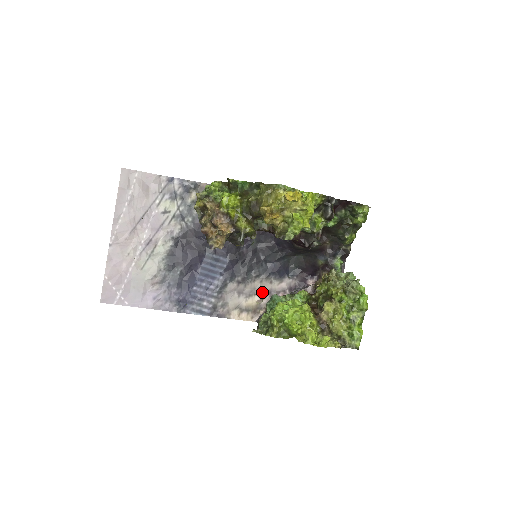
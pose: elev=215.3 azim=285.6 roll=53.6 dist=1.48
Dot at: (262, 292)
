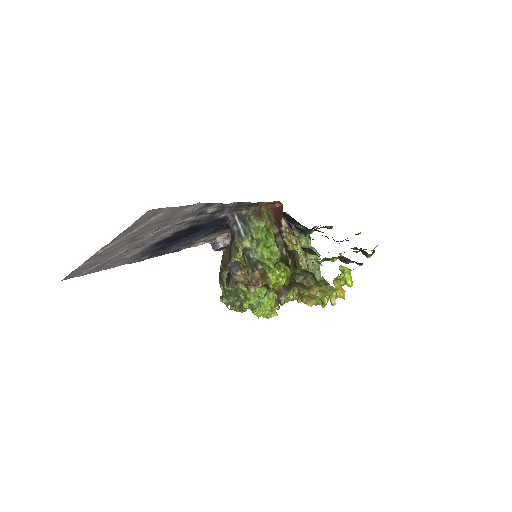
Dot at: occluded
